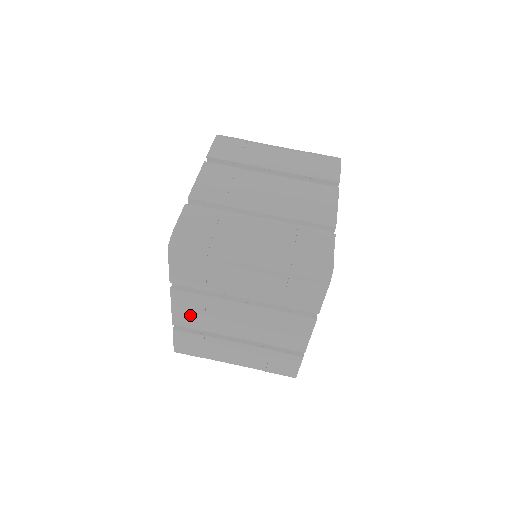
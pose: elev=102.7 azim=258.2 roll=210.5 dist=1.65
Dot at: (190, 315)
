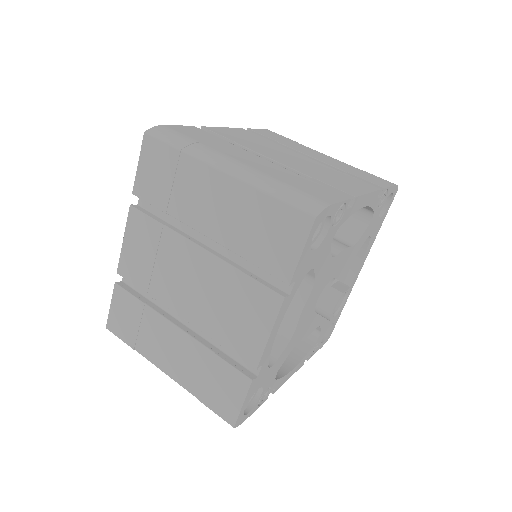
Dot at: (139, 258)
